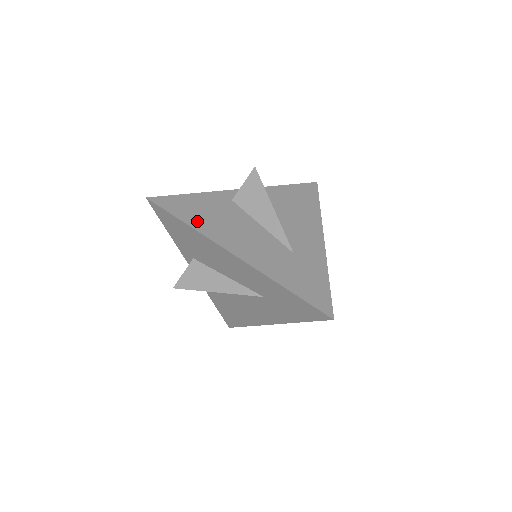
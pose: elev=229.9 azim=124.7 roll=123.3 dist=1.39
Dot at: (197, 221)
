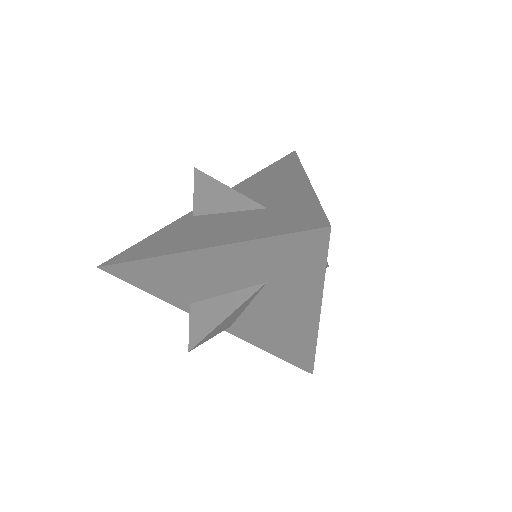
Dot at: (149, 251)
